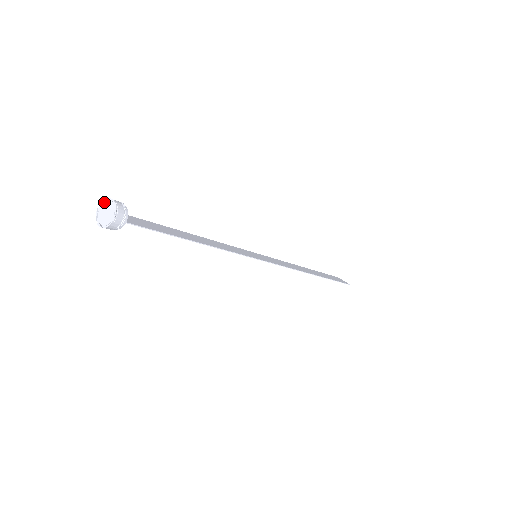
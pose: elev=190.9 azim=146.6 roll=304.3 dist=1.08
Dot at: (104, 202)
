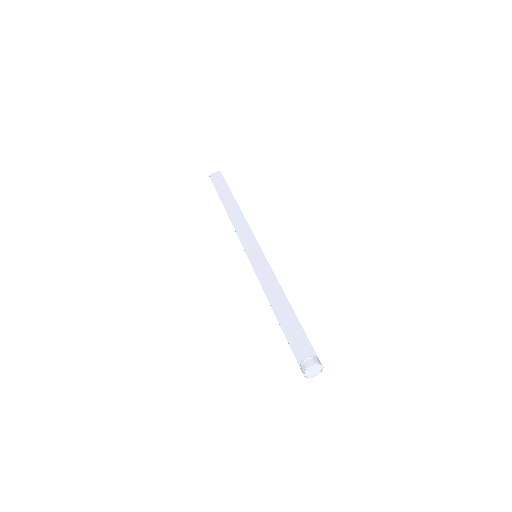
Dot at: (305, 371)
